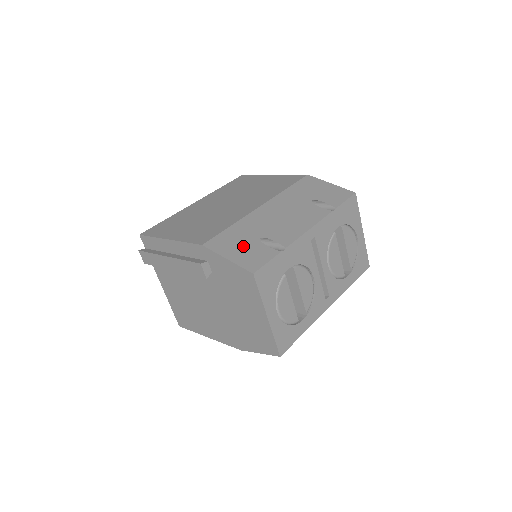
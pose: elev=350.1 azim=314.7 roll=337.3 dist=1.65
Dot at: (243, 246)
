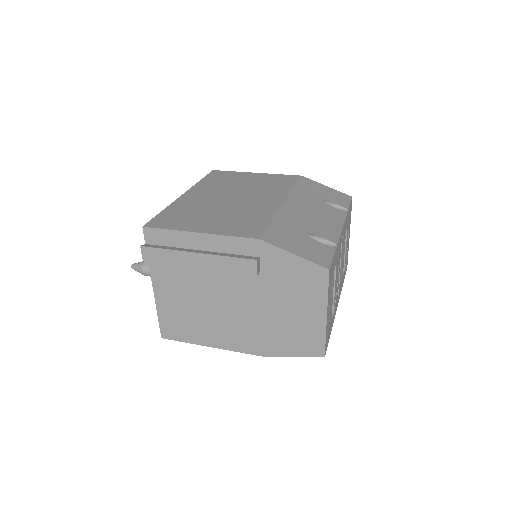
Dot at: (299, 242)
